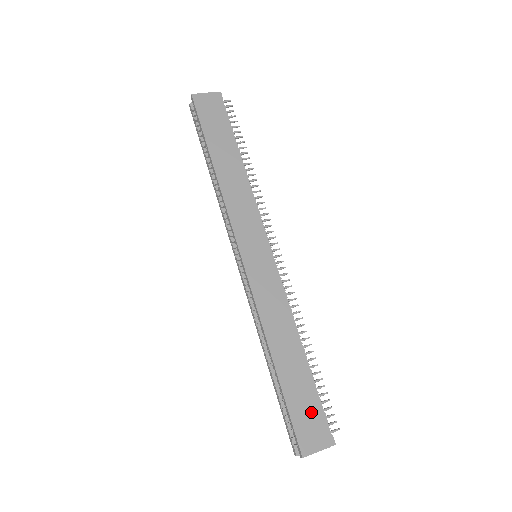
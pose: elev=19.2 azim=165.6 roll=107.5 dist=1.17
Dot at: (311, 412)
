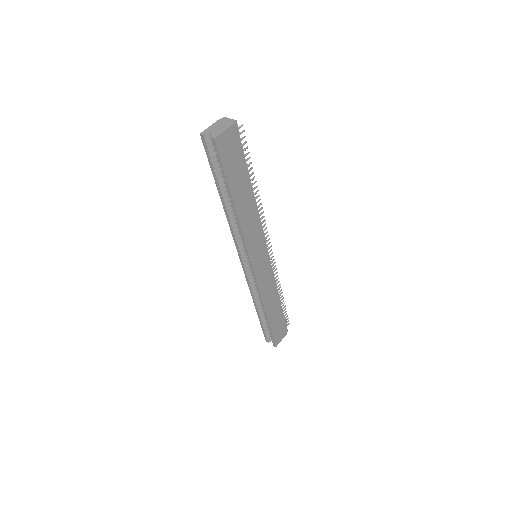
Dot at: (281, 326)
